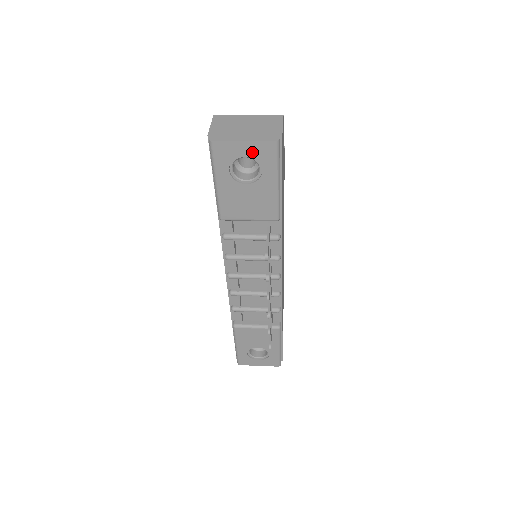
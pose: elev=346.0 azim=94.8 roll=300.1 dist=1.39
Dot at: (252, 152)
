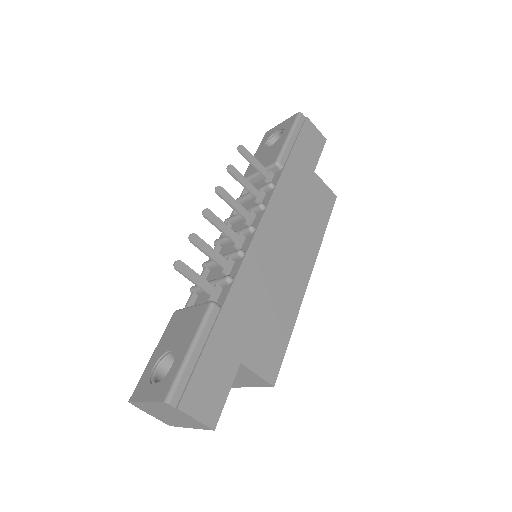
Dot at: (283, 126)
